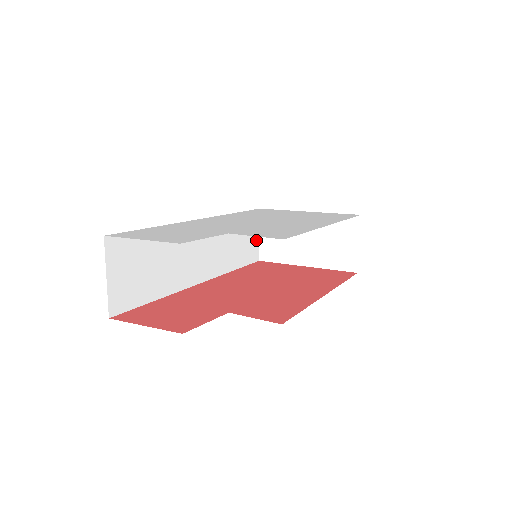
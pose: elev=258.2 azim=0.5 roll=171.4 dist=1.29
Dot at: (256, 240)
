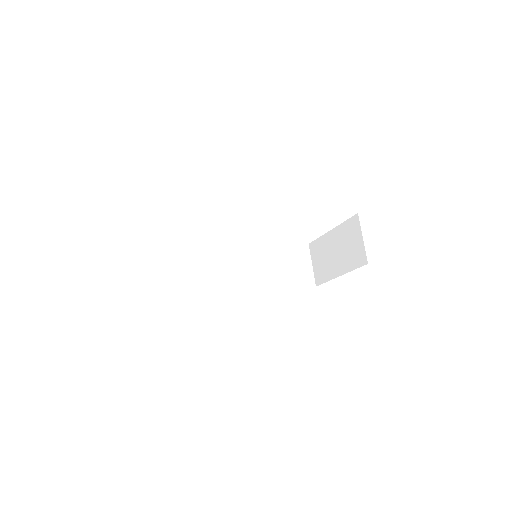
Dot at: (308, 269)
